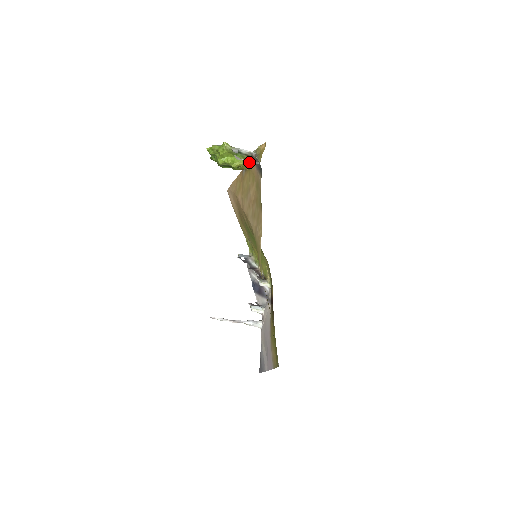
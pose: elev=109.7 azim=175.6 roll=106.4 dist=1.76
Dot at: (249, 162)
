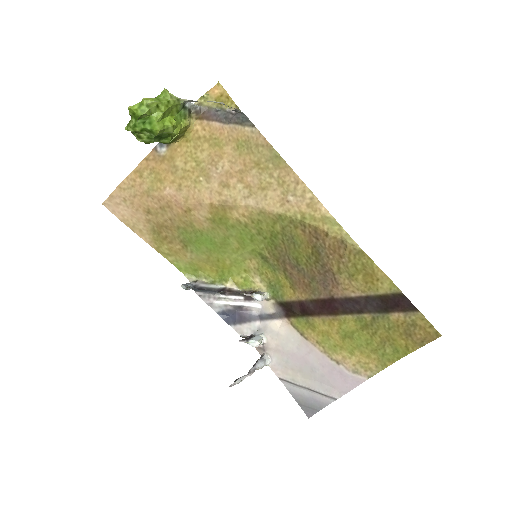
Dot at: (190, 124)
